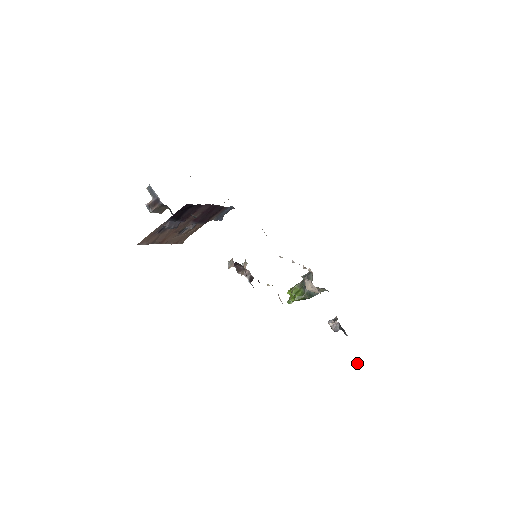
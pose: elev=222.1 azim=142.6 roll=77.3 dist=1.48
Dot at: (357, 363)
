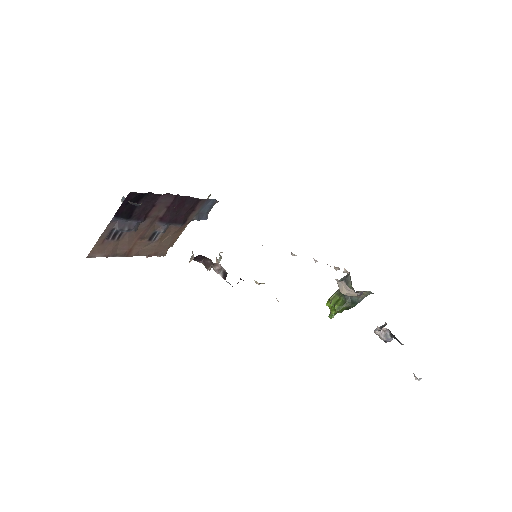
Dot at: (418, 379)
